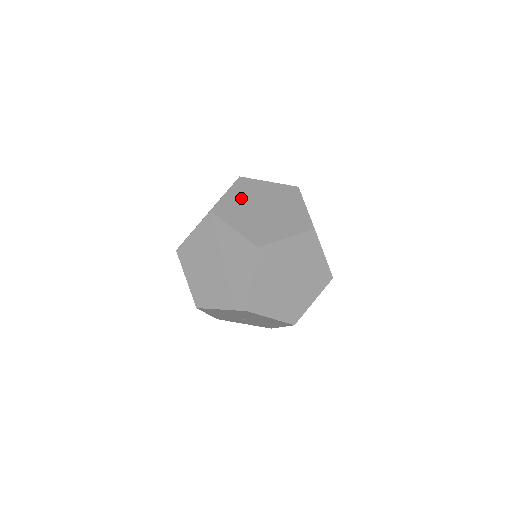
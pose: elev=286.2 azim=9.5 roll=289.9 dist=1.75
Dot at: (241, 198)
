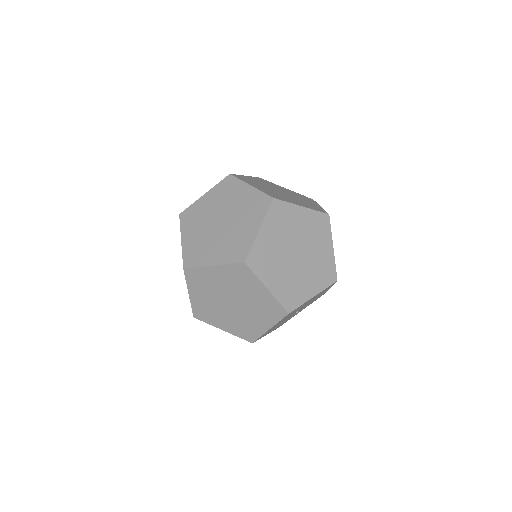
Dot at: (262, 187)
